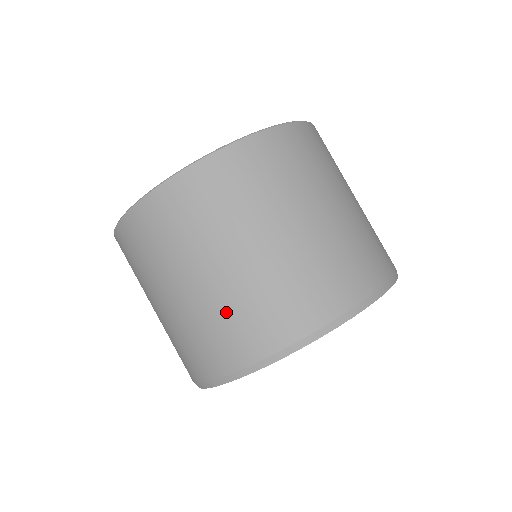
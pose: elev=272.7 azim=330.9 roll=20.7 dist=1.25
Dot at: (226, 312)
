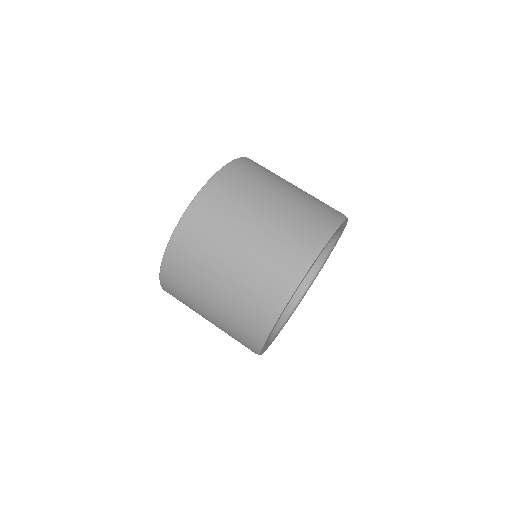
Dot at: (286, 226)
